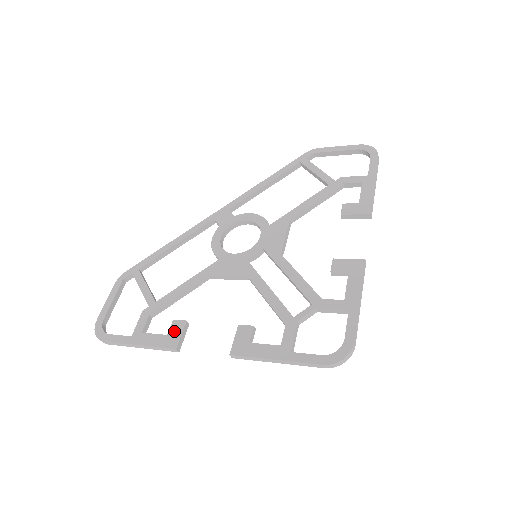
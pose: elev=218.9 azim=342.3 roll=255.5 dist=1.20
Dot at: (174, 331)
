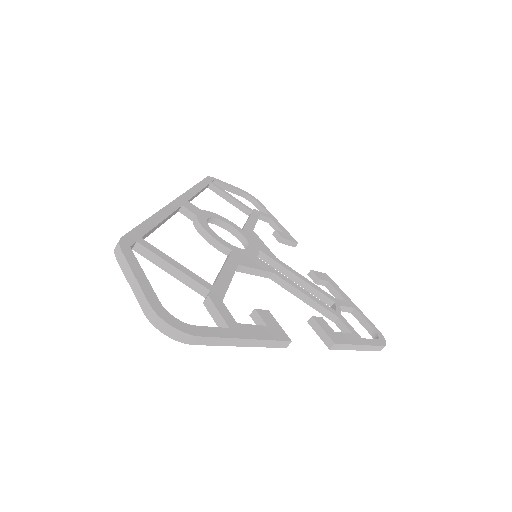
Dot at: (270, 321)
